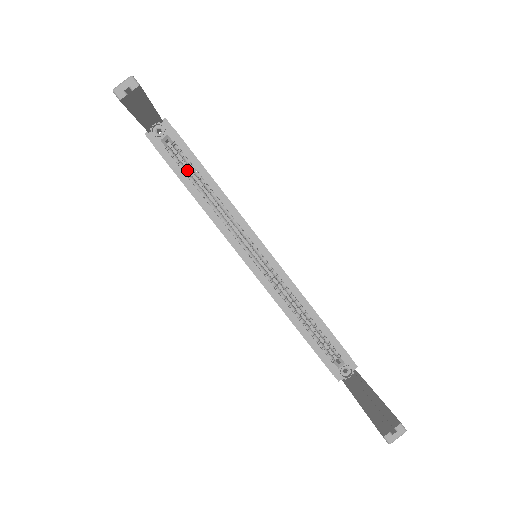
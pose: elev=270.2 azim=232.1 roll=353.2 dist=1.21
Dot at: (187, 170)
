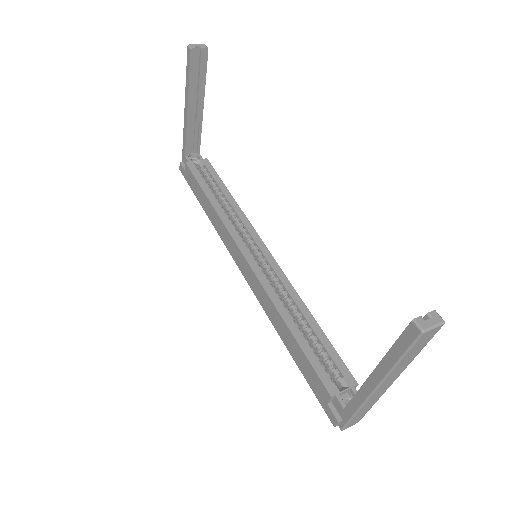
Dot at: (208, 185)
